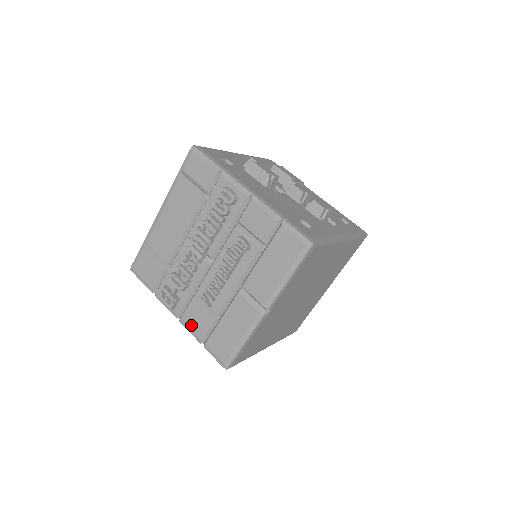
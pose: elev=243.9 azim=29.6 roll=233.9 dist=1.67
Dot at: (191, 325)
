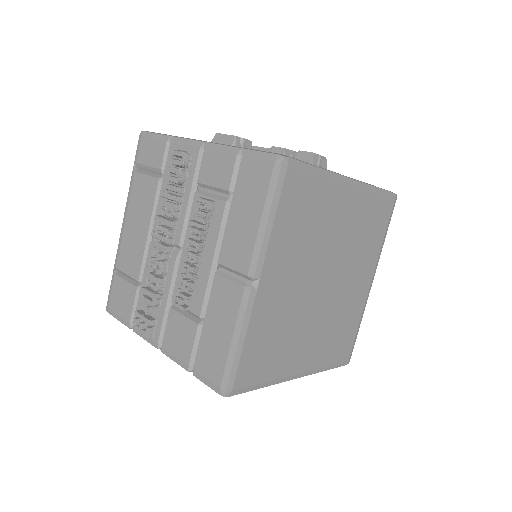
Dot at: (173, 349)
